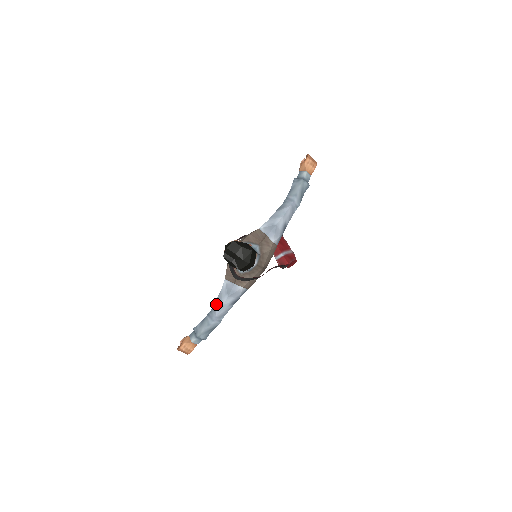
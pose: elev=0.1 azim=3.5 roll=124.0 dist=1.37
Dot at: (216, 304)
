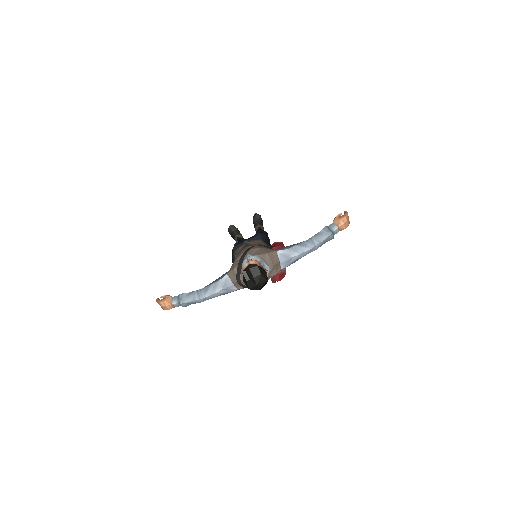
Dot at: (209, 288)
